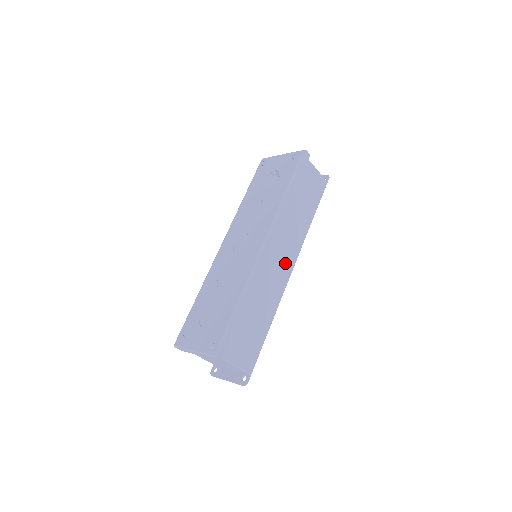
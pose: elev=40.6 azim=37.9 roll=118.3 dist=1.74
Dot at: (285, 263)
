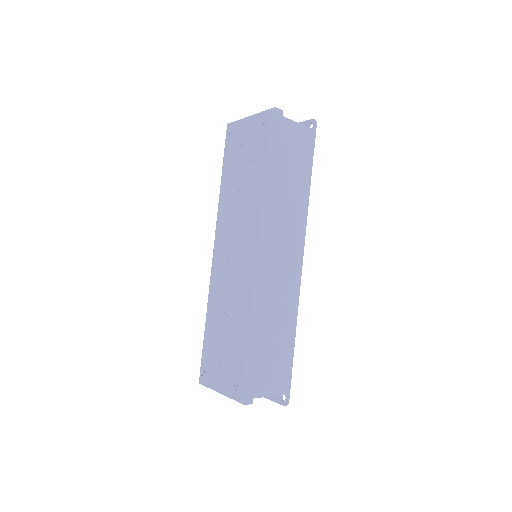
Dot at: (291, 258)
